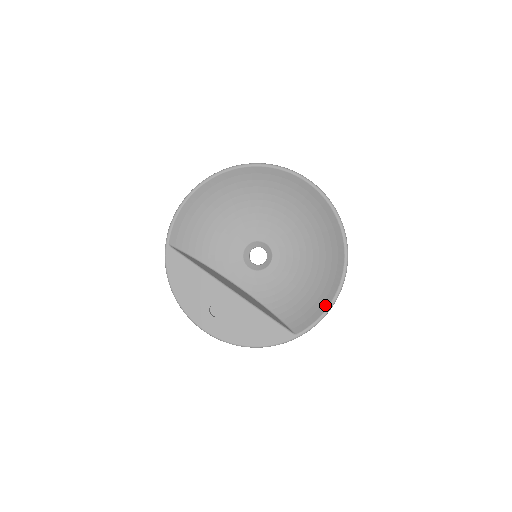
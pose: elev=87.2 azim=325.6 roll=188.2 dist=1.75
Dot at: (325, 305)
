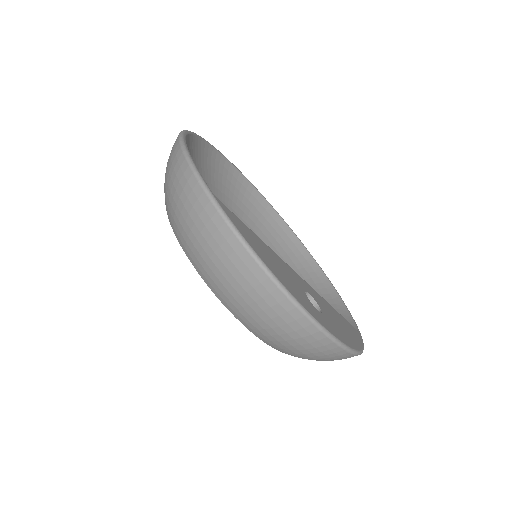
Dot at: (338, 300)
